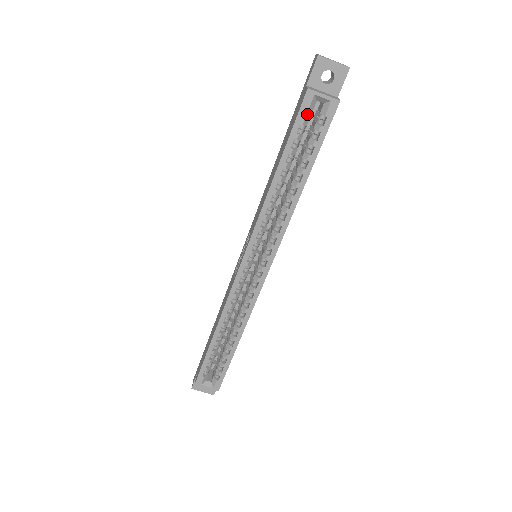
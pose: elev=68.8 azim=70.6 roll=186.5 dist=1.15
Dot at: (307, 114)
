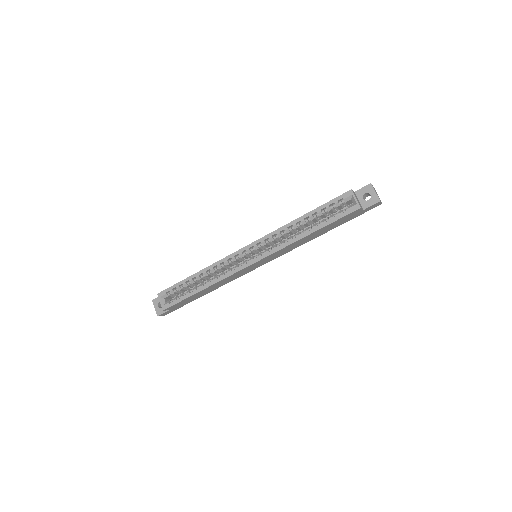
Dot at: occluded
